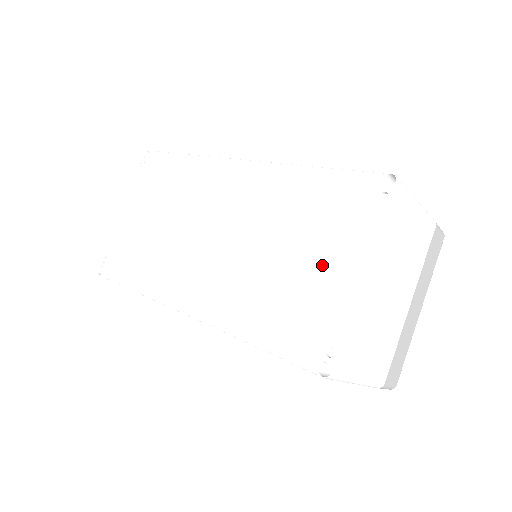
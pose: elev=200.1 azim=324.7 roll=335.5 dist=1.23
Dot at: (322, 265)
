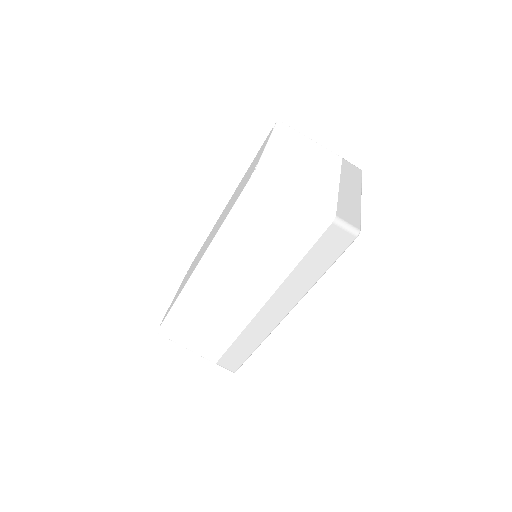
Dot at: (253, 165)
